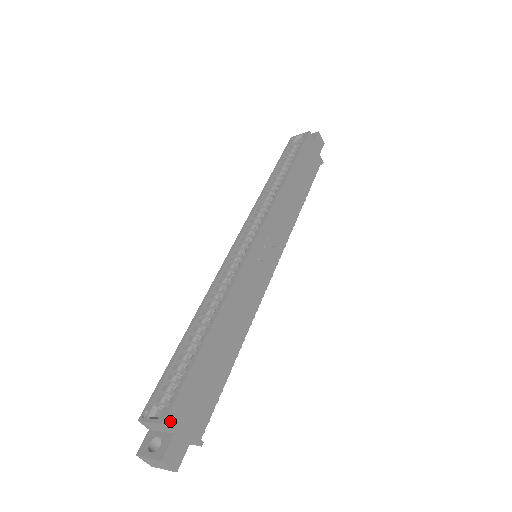
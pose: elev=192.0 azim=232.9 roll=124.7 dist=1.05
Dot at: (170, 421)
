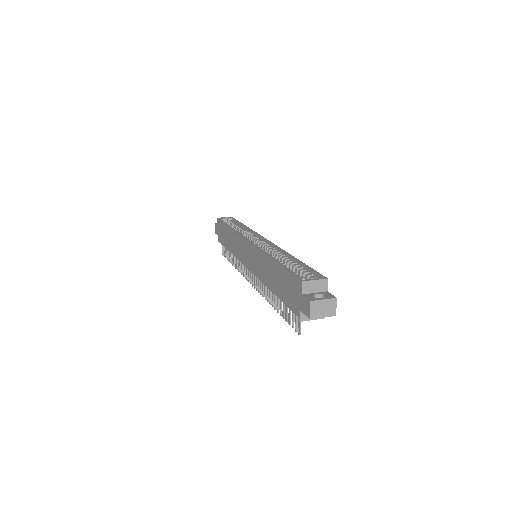
Dot at: (326, 282)
